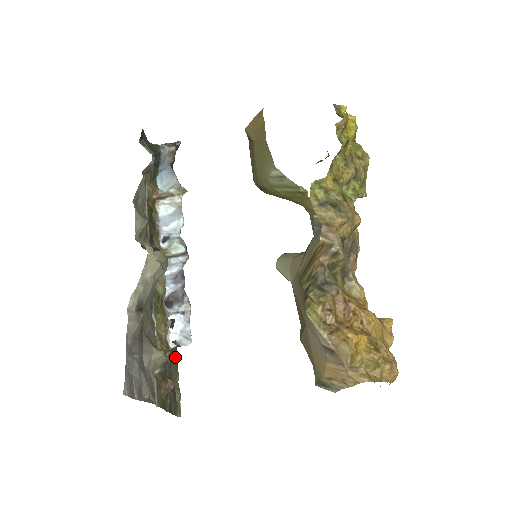
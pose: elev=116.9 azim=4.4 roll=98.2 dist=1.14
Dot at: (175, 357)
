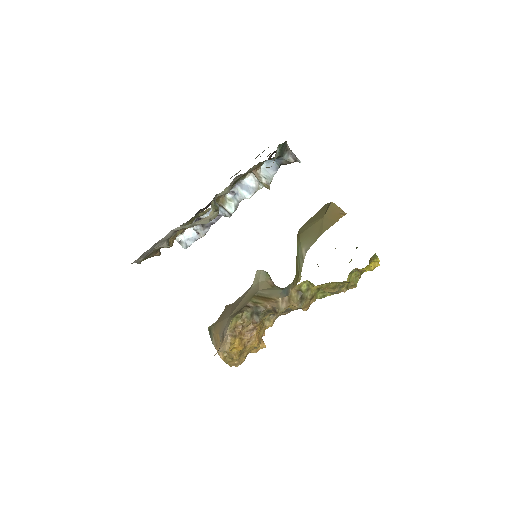
Dot at: occluded
